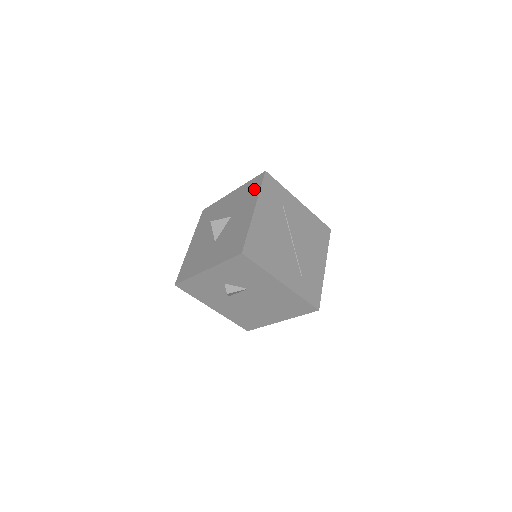
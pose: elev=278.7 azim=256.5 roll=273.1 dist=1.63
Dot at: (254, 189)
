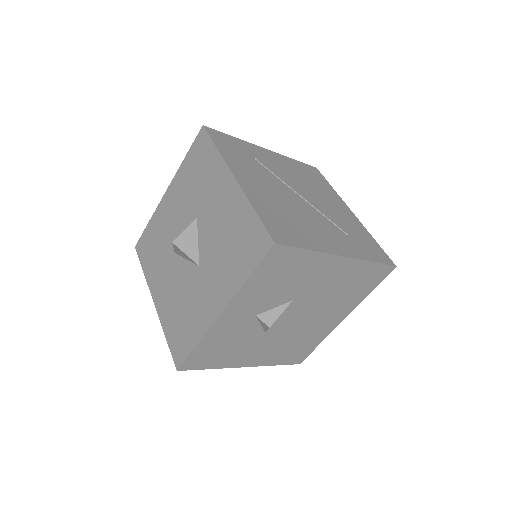
Dot at: (205, 158)
